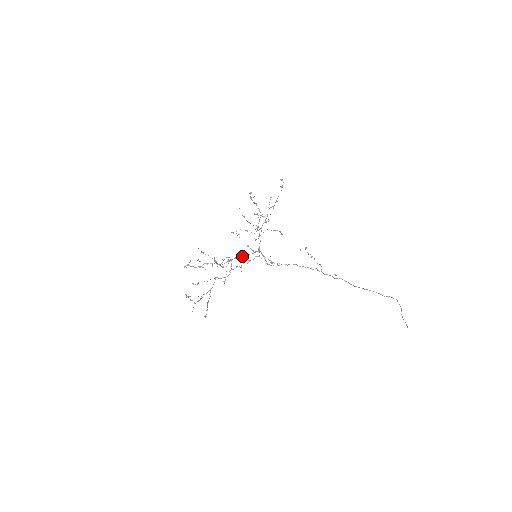
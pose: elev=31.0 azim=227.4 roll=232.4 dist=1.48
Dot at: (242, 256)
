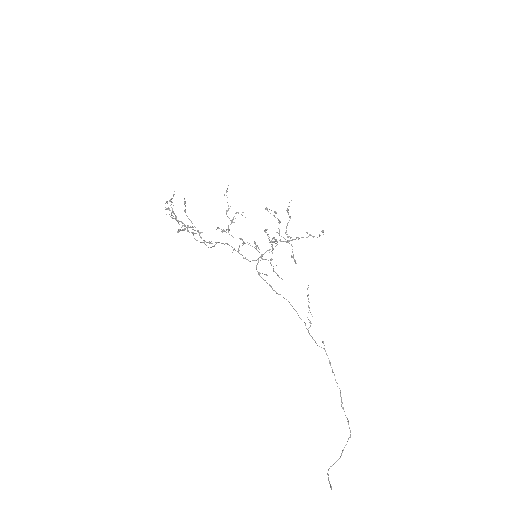
Dot at: (234, 248)
